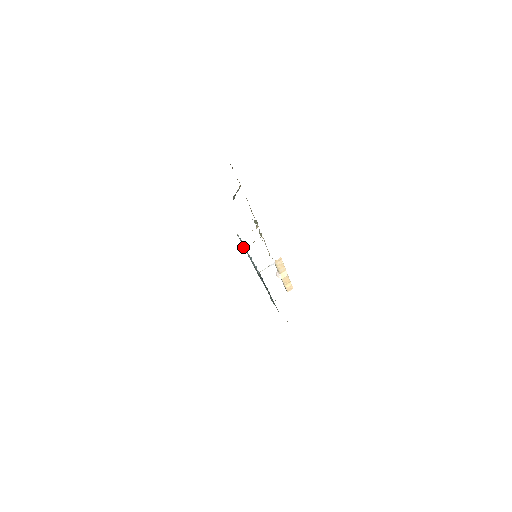
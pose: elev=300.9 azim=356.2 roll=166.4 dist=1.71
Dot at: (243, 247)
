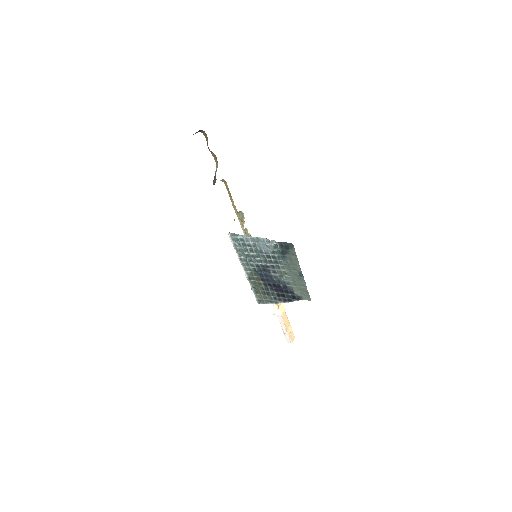
Dot at: (239, 250)
